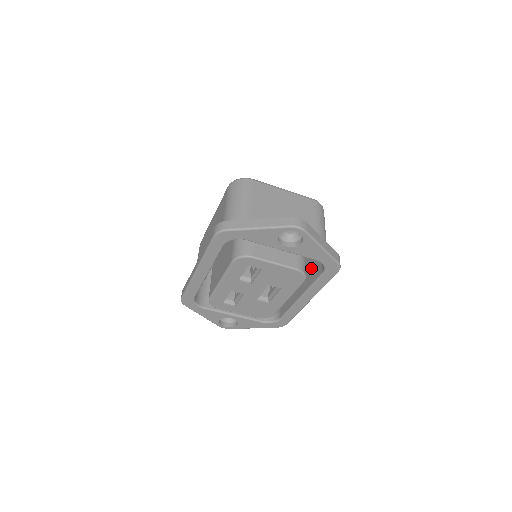
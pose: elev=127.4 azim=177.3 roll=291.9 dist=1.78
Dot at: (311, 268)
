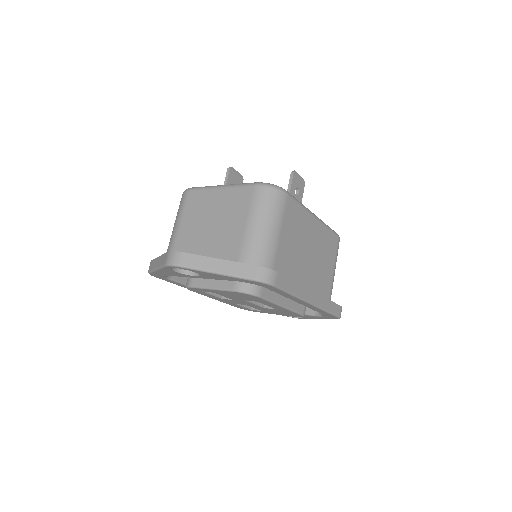
Dot at: occluded
